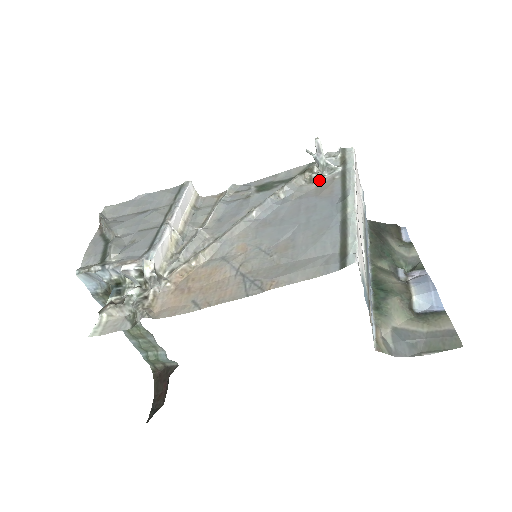
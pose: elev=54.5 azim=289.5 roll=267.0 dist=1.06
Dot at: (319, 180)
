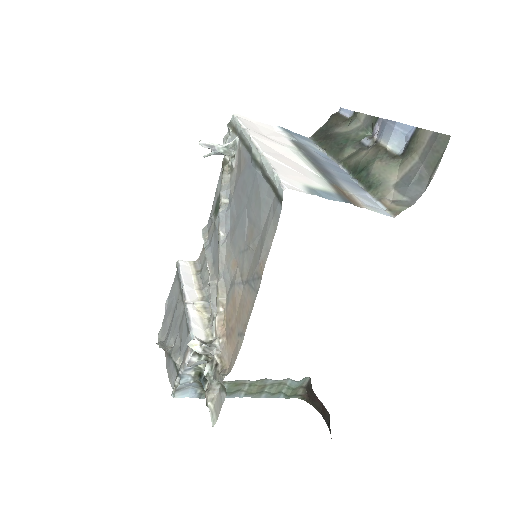
Dot at: (234, 162)
